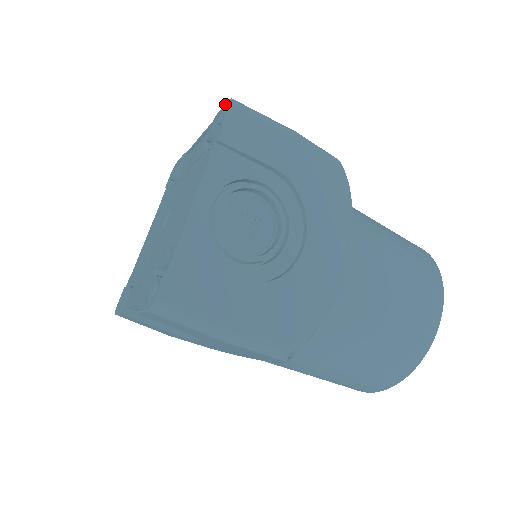
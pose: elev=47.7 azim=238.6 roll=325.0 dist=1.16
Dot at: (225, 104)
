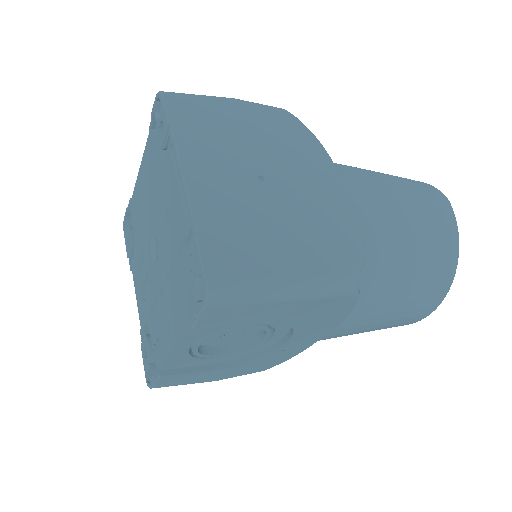
Dot at: (202, 273)
